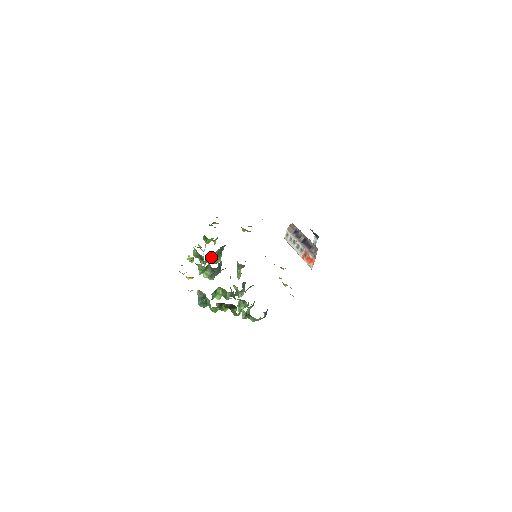
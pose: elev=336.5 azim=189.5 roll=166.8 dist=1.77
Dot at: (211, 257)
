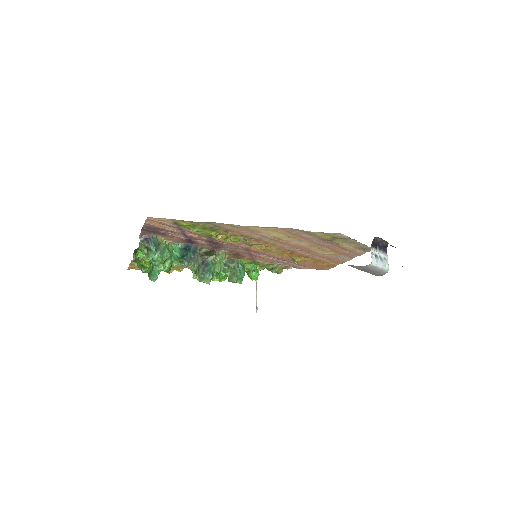
Dot at: (224, 273)
